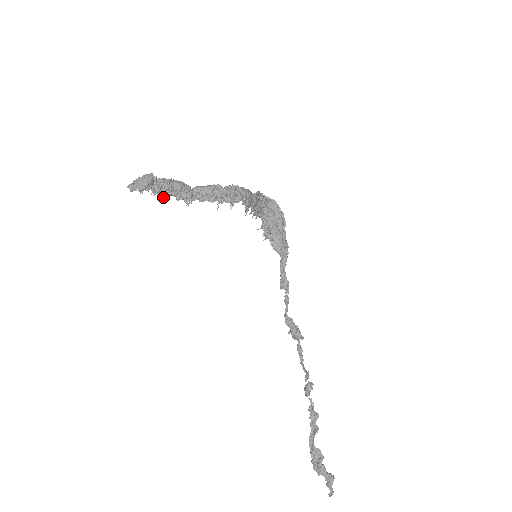
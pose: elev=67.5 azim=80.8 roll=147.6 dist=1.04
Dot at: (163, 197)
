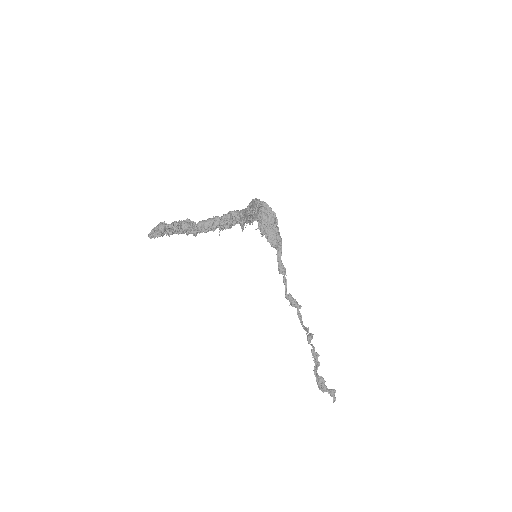
Dot at: occluded
